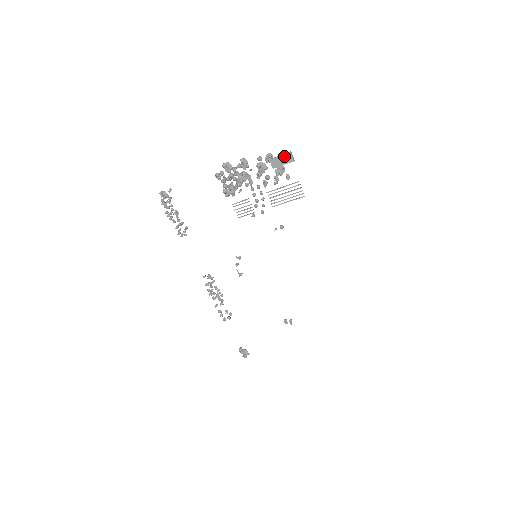
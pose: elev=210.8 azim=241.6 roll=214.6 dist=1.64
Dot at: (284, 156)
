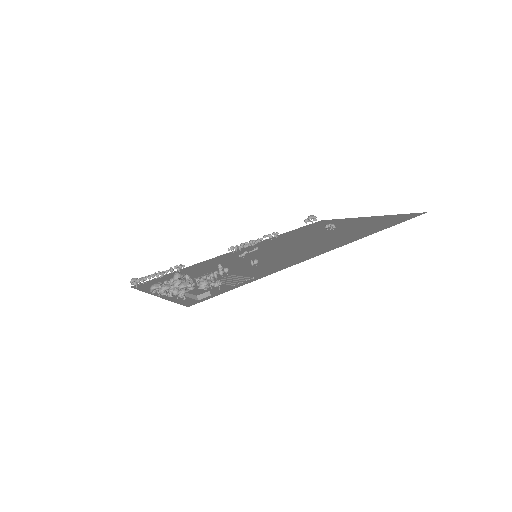
Dot at: (196, 298)
